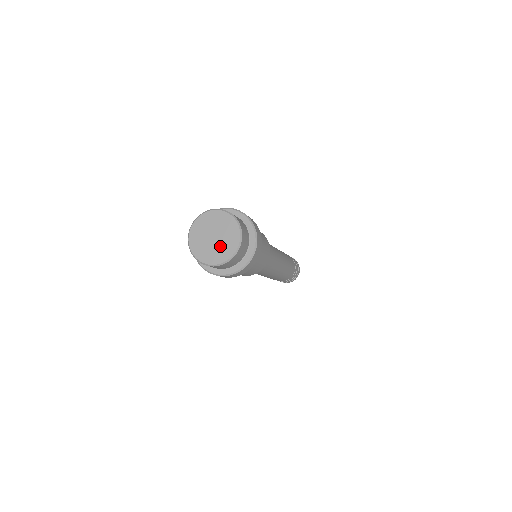
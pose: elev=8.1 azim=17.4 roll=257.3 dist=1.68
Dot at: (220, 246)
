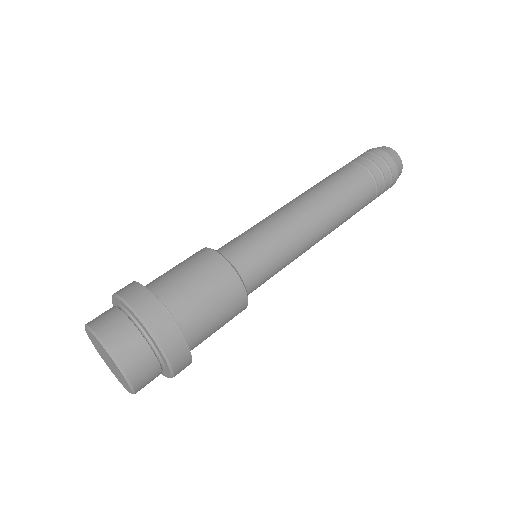
Dot at: (113, 371)
